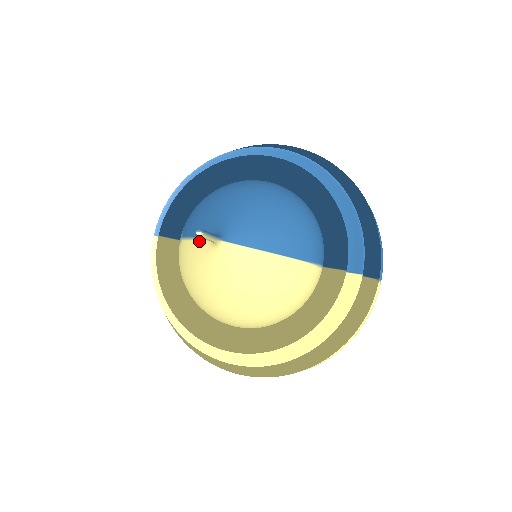
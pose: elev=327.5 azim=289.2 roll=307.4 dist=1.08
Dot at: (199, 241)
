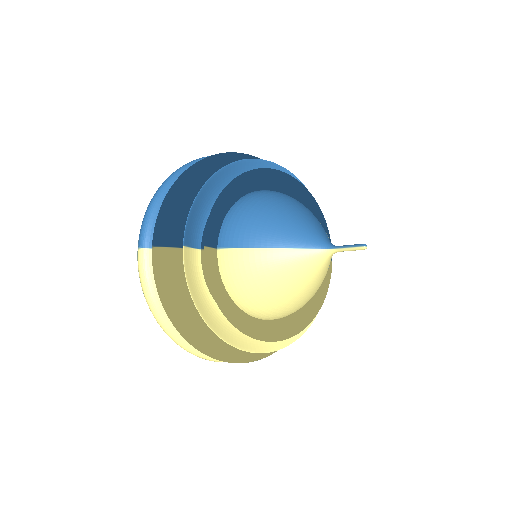
Dot at: (299, 251)
